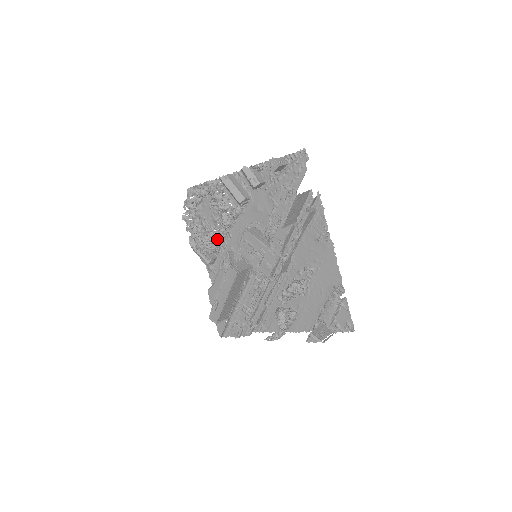
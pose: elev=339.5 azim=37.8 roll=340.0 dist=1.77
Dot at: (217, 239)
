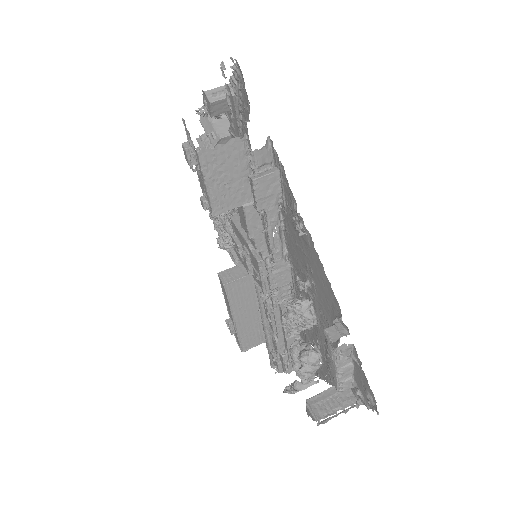
Dot at: (229, 230)
